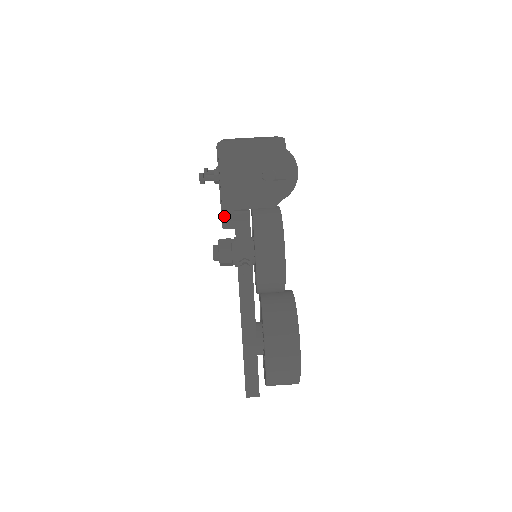
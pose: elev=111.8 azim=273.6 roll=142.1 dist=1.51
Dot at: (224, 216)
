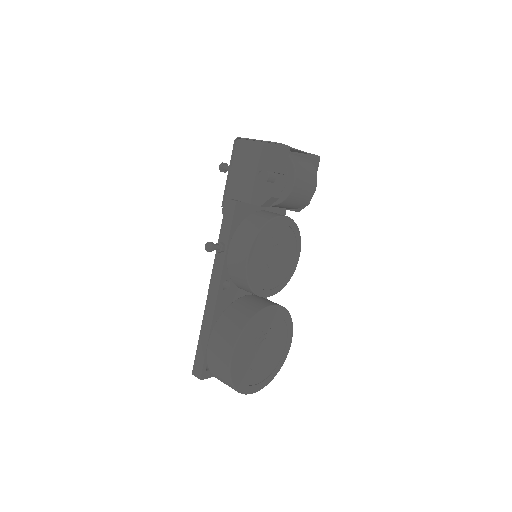
Dot at: (225, 202)
